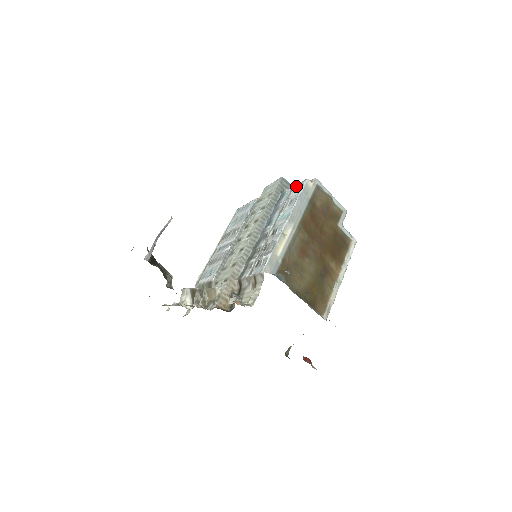
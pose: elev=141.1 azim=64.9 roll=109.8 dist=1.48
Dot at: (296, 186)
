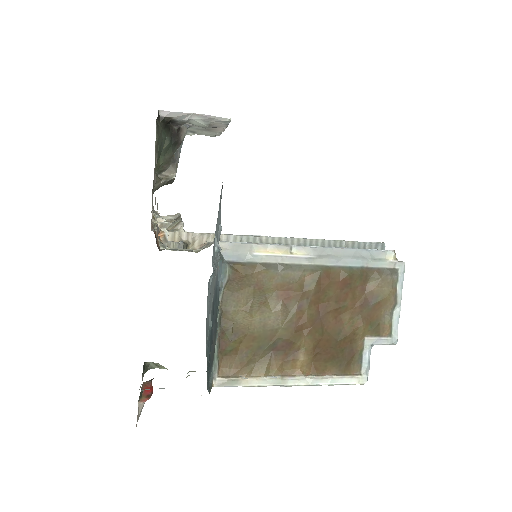
Dot at: occluded
